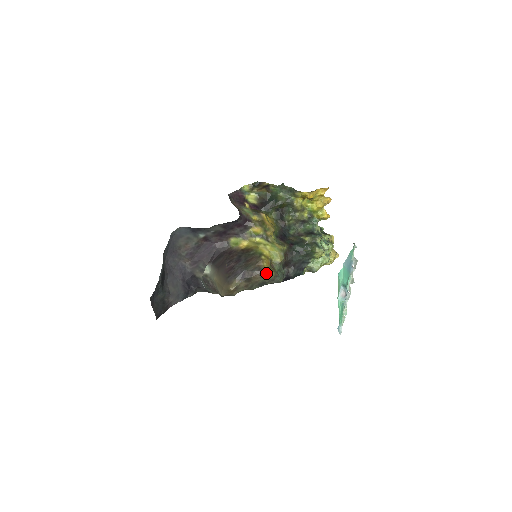
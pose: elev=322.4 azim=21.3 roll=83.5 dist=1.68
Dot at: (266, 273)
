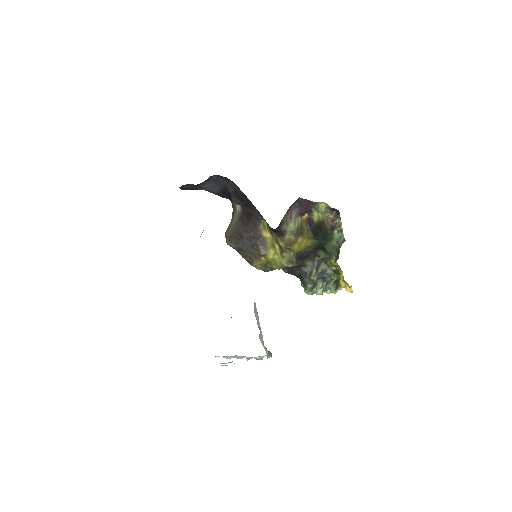
Dot at: (254, 266)
